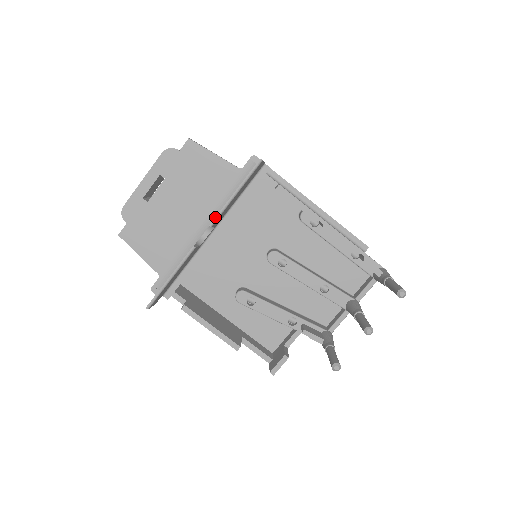
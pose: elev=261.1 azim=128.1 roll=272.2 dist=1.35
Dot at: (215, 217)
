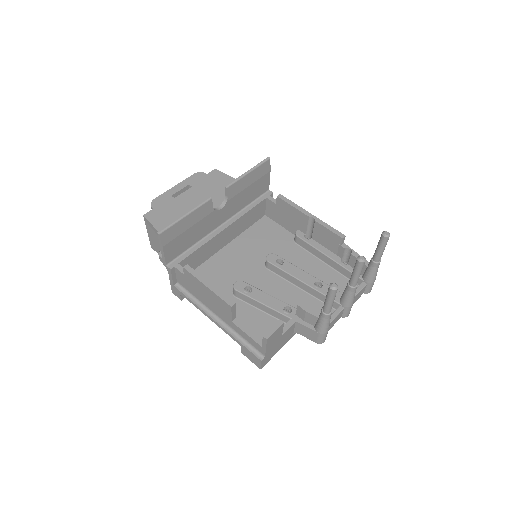
Dot at: (231, 182)
